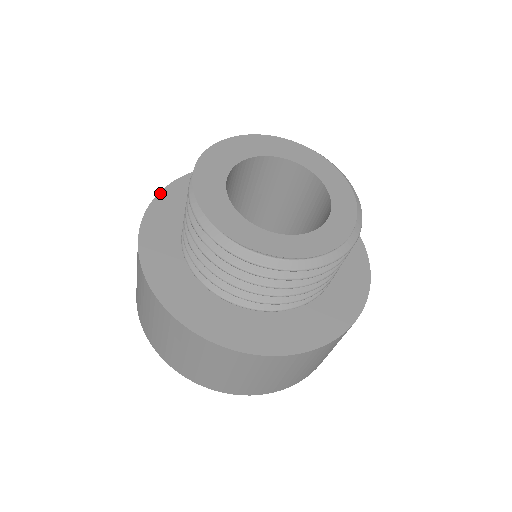
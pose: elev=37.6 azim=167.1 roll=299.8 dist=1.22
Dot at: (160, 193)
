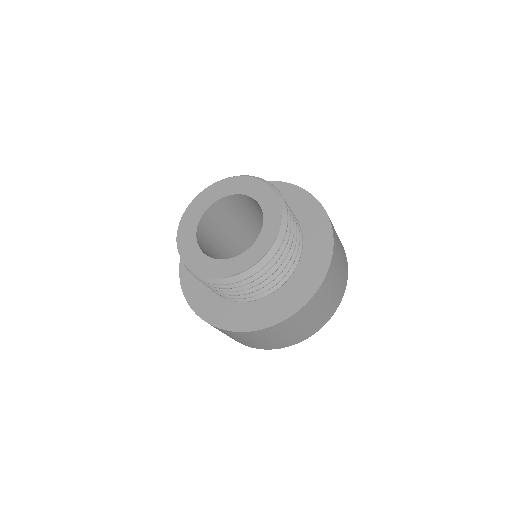
Dot at: (180, 260)
